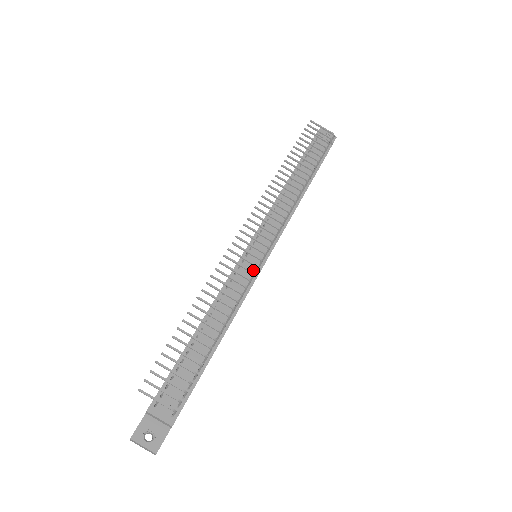
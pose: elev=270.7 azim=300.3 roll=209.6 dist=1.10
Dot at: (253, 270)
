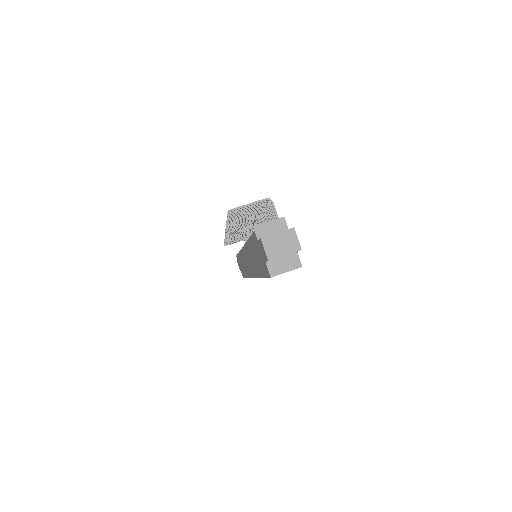
Dot at: occluded
